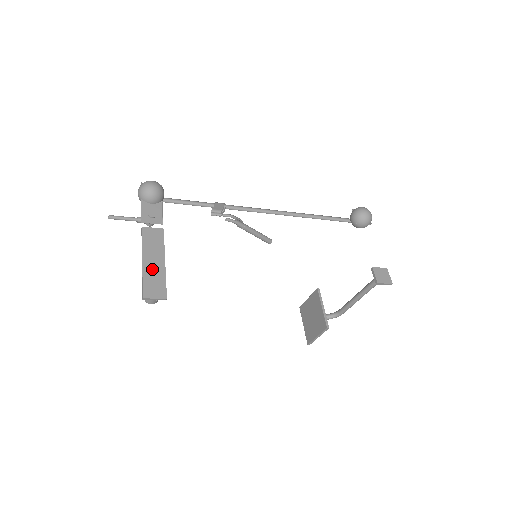
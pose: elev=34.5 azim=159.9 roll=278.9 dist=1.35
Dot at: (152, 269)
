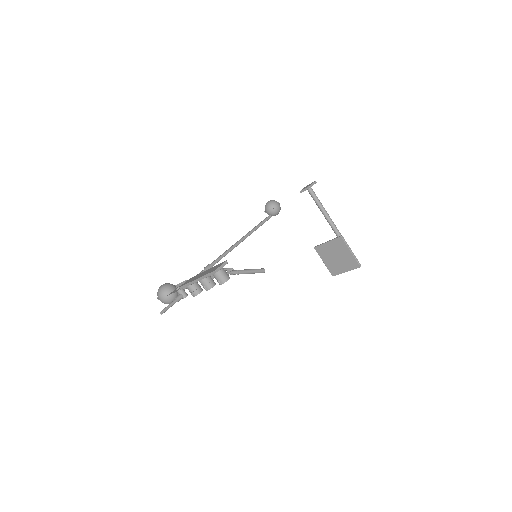
Dot at: (205, 273)
